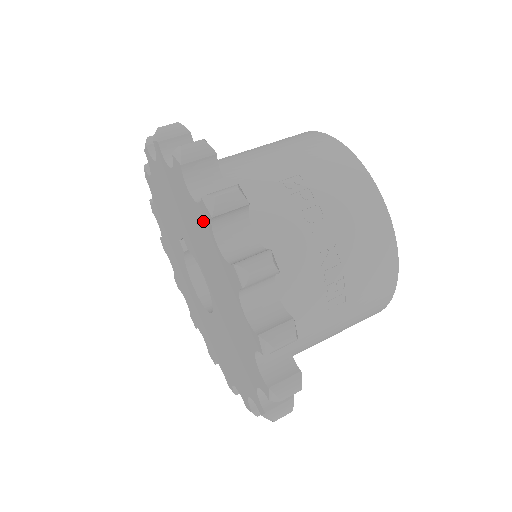
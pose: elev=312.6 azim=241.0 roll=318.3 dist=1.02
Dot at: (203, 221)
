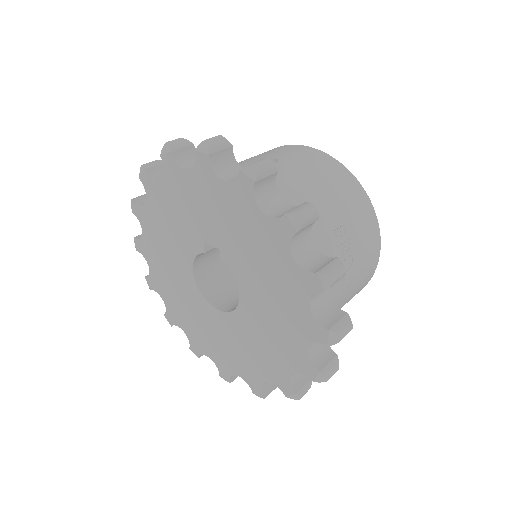
Dot at: (298, 280)
